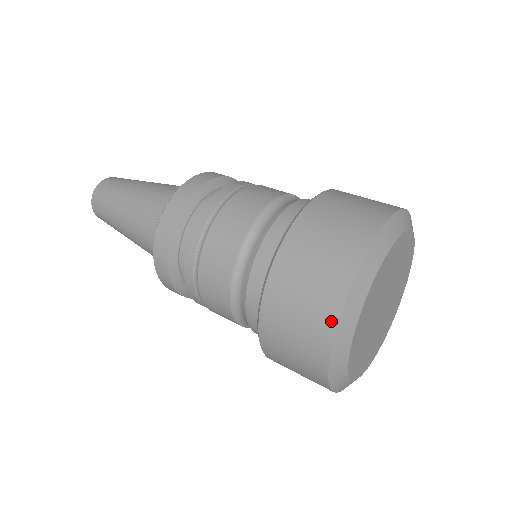
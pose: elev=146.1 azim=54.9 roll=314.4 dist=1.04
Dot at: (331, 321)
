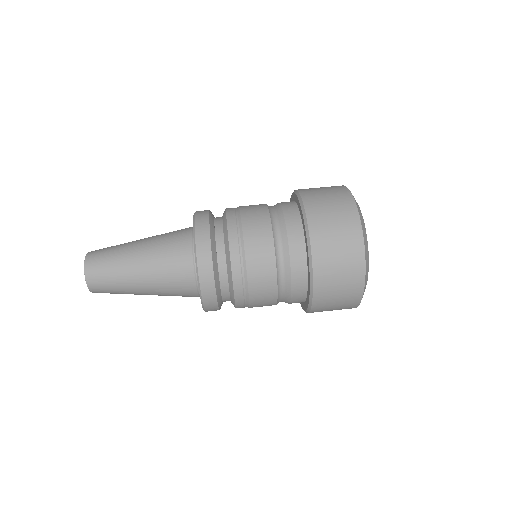
Dot at: (360, 290)
